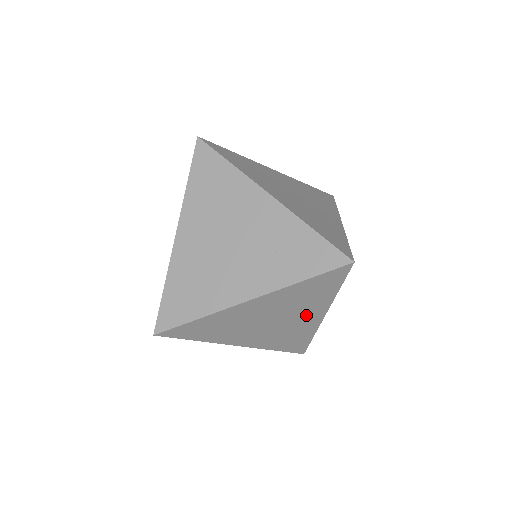
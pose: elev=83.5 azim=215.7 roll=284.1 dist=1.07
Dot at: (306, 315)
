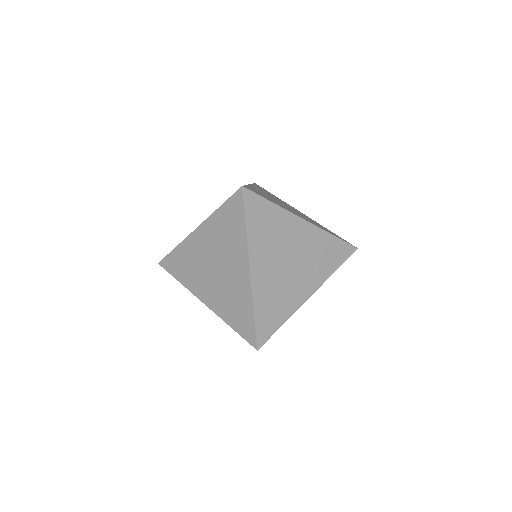
Dot at: (236, 264)
